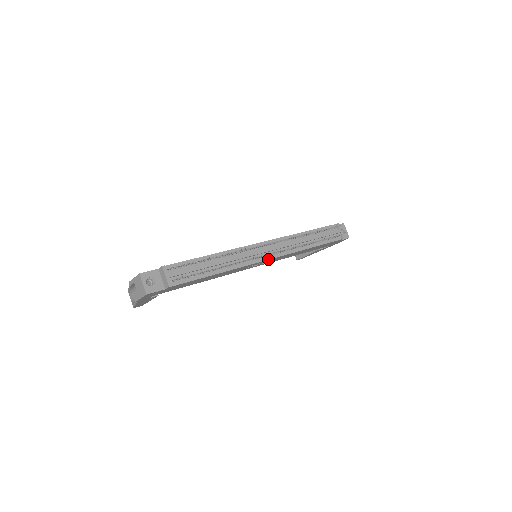
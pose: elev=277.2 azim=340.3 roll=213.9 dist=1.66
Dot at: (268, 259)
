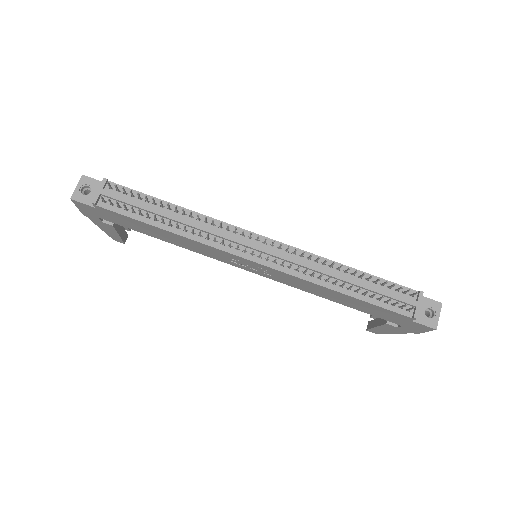
Dot at: (254, 261)
